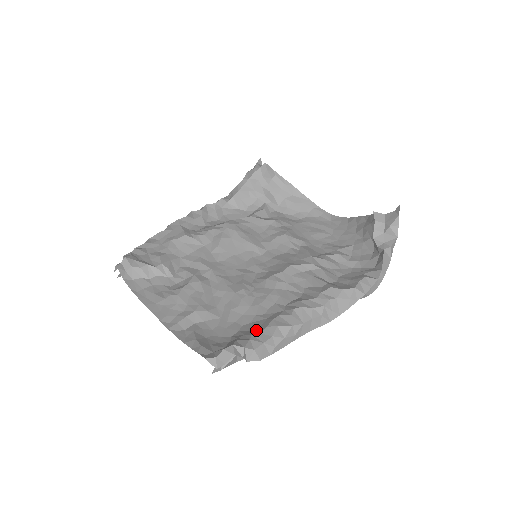
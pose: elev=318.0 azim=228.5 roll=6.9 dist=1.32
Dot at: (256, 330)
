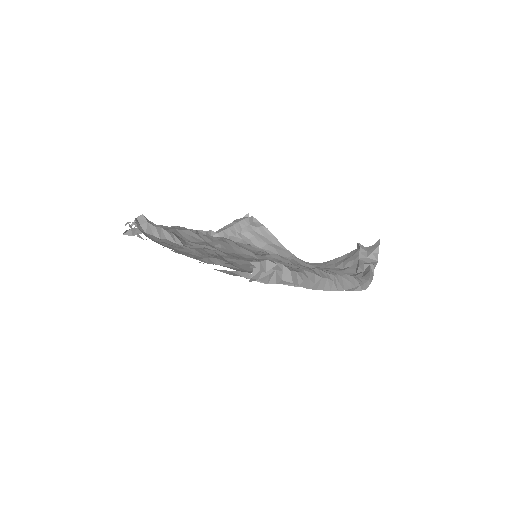
Dot at: occluded
